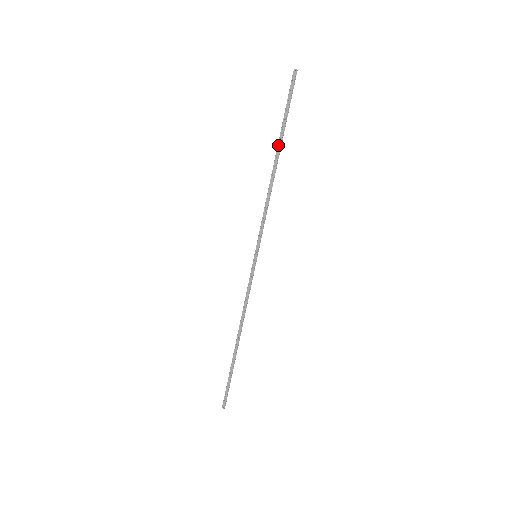
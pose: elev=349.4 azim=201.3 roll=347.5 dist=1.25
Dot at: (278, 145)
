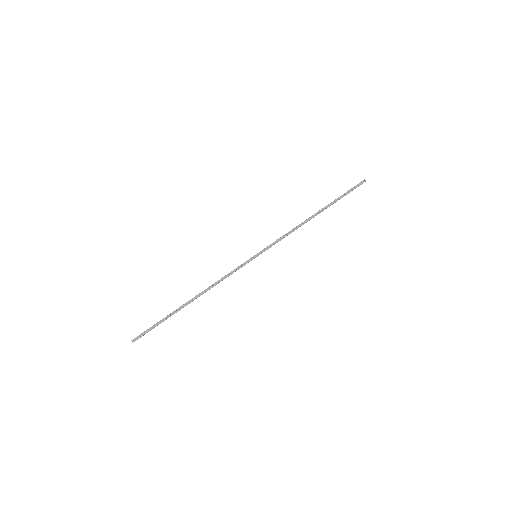
Dot at: (325, 207)
